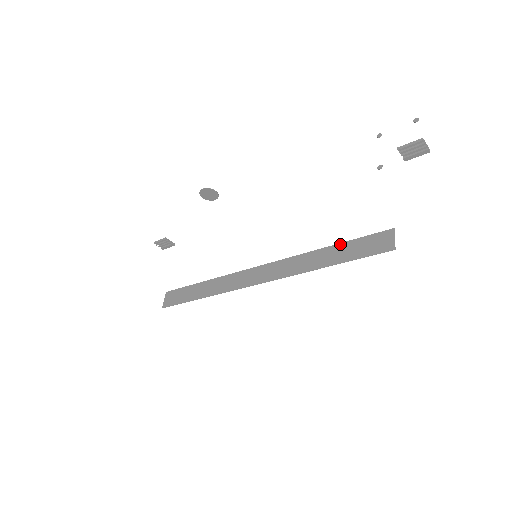
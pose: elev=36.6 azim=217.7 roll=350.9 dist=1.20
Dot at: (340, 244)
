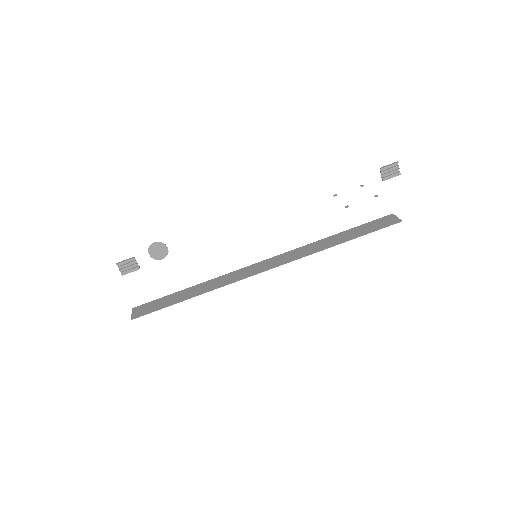
Dot at: (348, 230)
